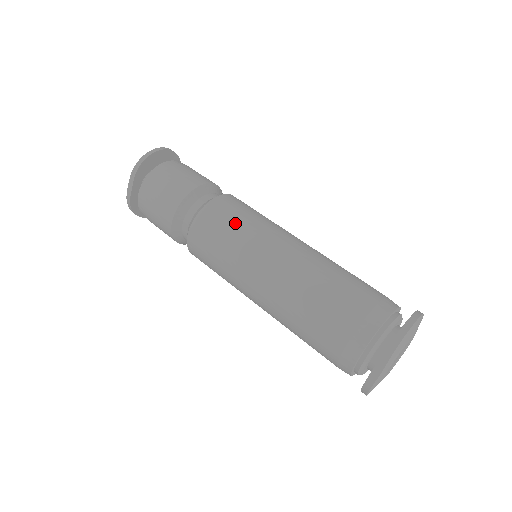
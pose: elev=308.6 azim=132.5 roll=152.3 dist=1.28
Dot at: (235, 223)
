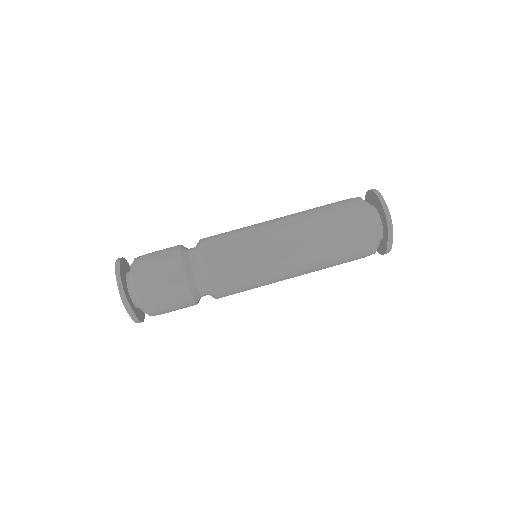
Dot at: (238, 256)
